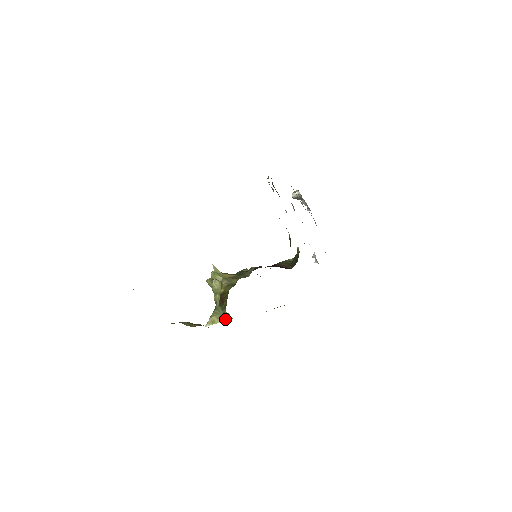
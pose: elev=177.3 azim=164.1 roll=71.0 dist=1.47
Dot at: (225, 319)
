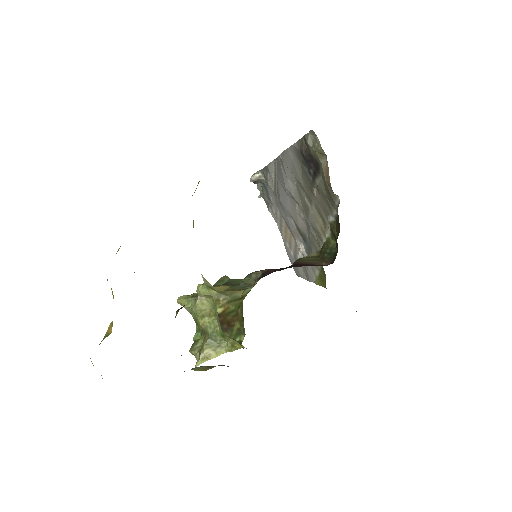
Dot at: (229, 349)
